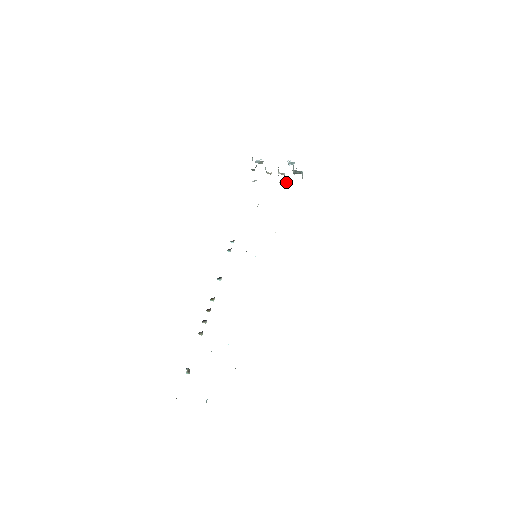
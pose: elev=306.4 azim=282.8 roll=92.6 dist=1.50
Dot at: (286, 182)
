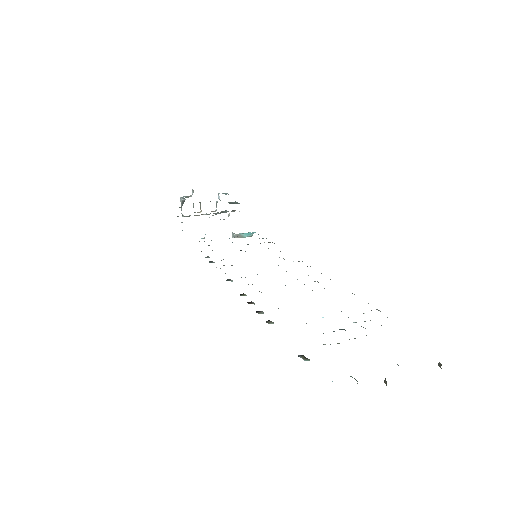
Dot at: occluded
